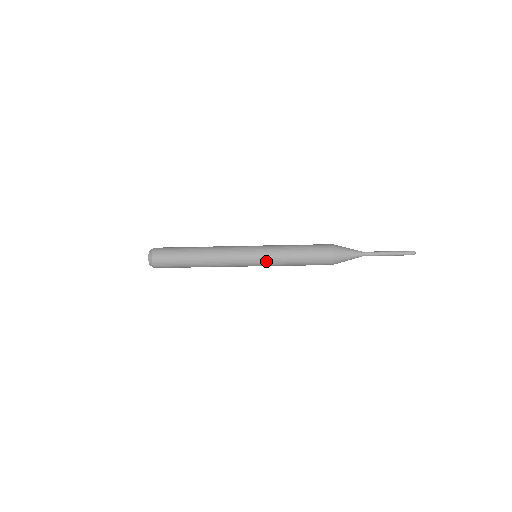
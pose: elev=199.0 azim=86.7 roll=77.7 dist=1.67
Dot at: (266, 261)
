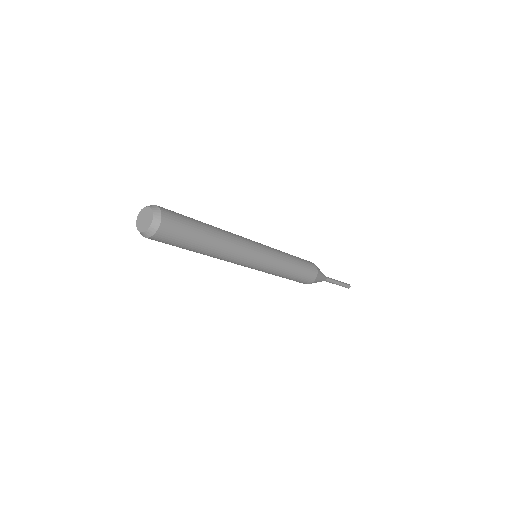
Dot at: (273, 263)
